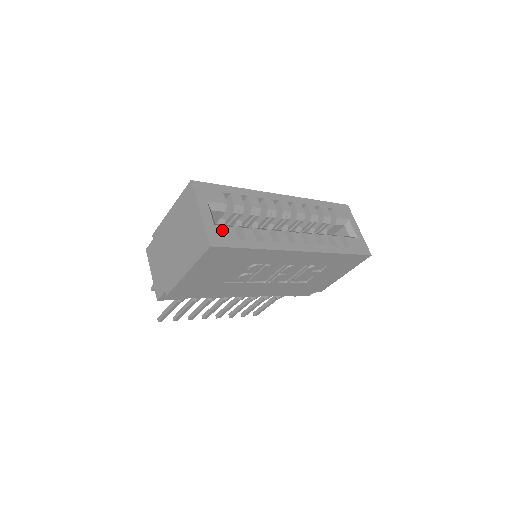
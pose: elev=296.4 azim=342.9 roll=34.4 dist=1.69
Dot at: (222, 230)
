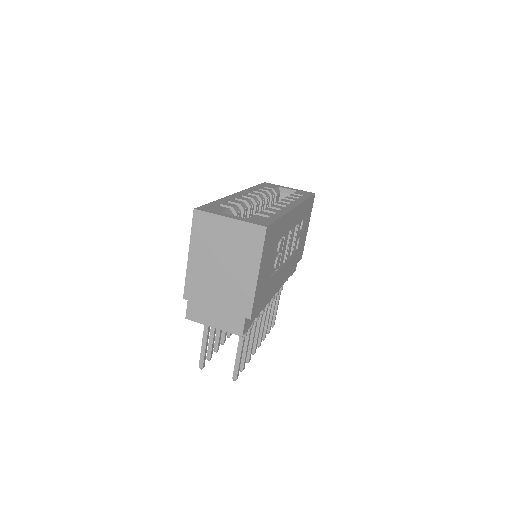
Dot at: (254, 219)
